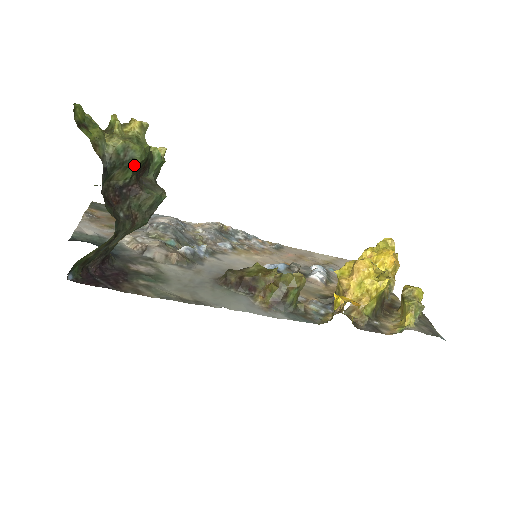
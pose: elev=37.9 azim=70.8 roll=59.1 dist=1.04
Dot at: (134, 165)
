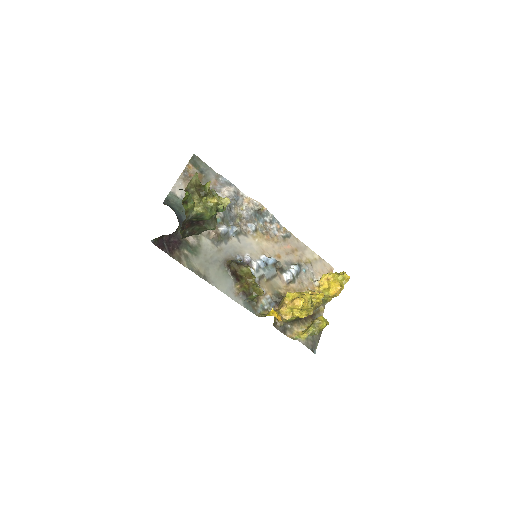
Dot at: (203, 219)
